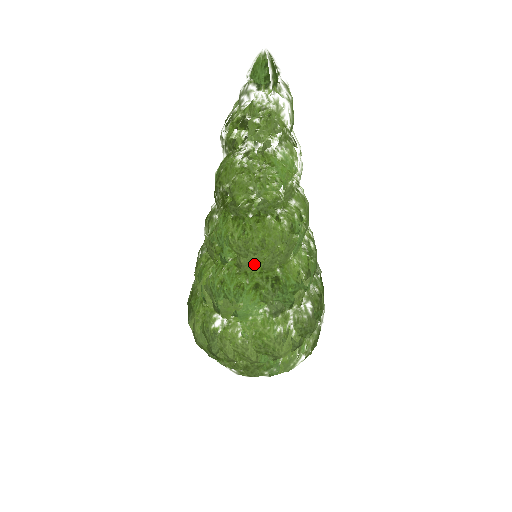
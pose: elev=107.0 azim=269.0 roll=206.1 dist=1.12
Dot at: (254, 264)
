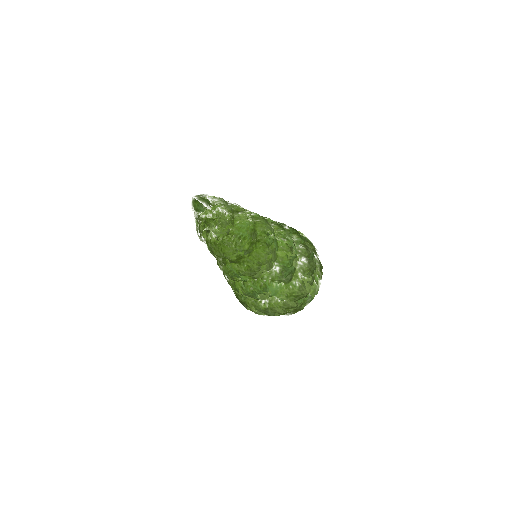
Dot at: (262, 273)
